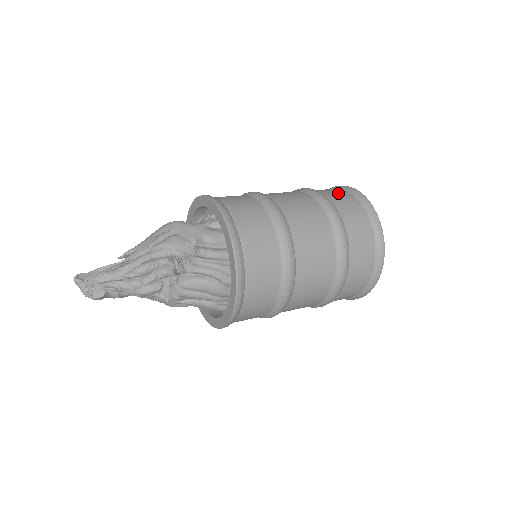
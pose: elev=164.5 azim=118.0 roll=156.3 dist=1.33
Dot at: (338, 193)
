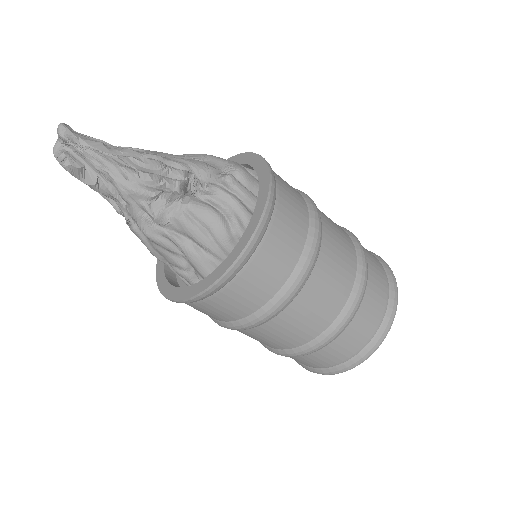
Dot at: occluded
